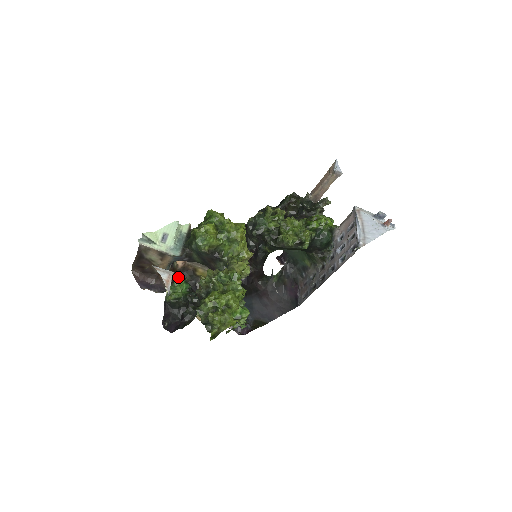
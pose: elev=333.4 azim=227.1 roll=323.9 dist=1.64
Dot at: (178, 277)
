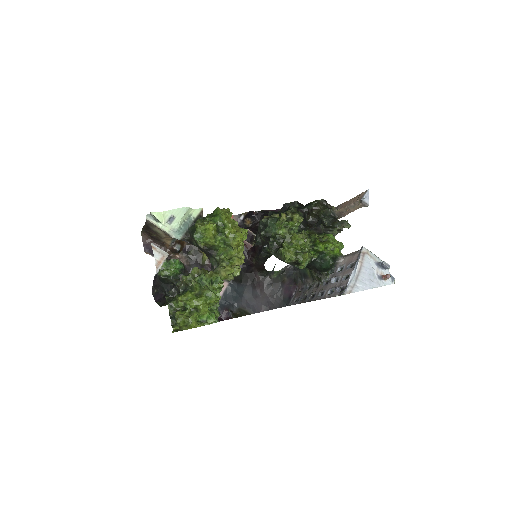
Dot at: (183, 248)
